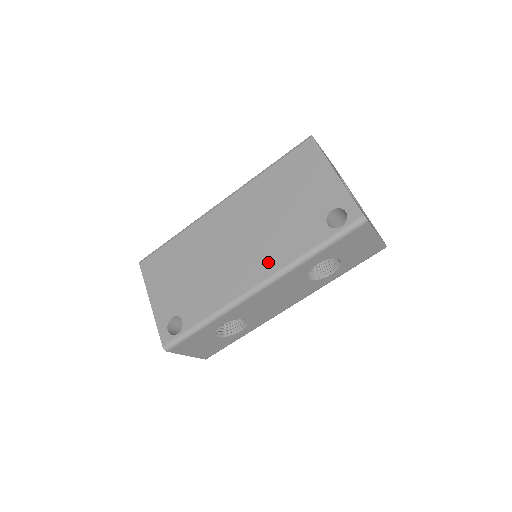
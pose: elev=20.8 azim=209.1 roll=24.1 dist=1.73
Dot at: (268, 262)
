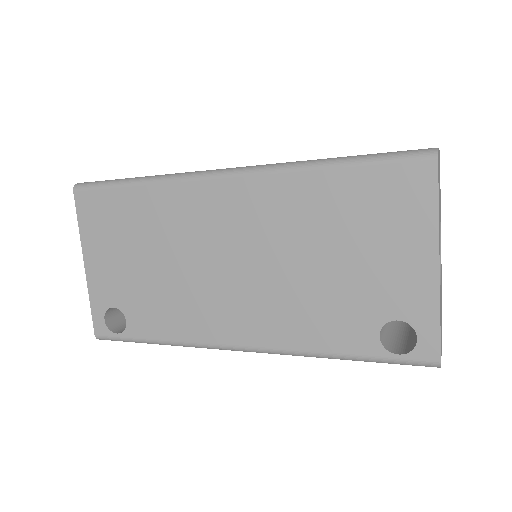
Dot at: (268, 328)
